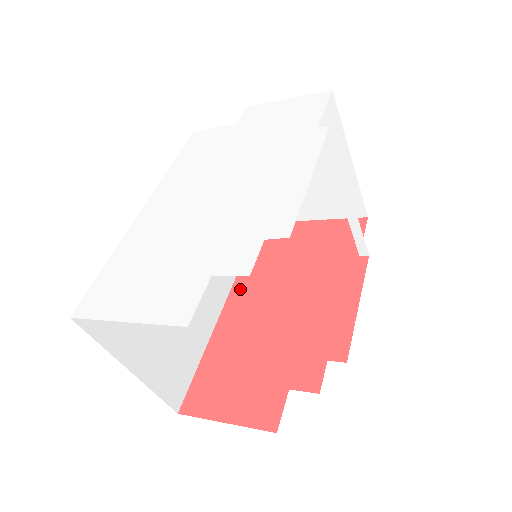
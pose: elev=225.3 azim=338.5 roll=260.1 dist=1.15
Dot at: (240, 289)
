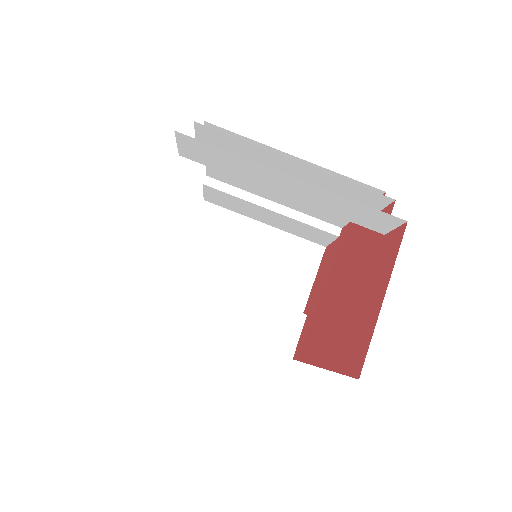
Dot at: (311, 351)
